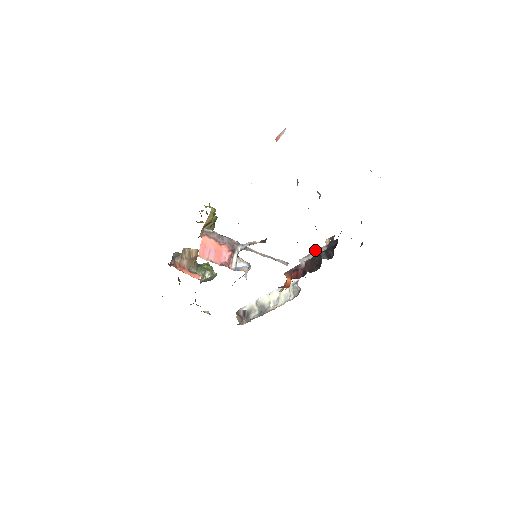
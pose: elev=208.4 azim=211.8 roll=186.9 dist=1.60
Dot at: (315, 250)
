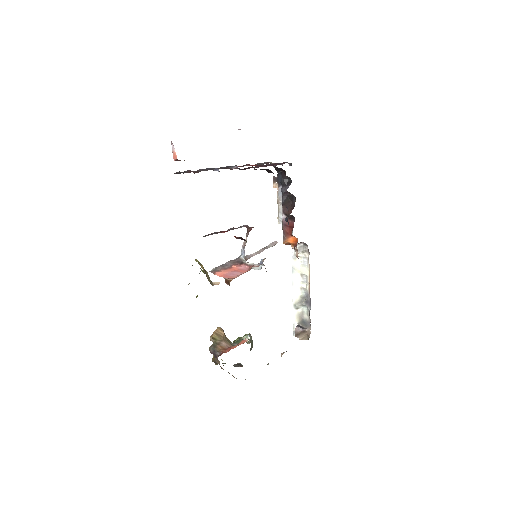
Dot at: (277, 202)
